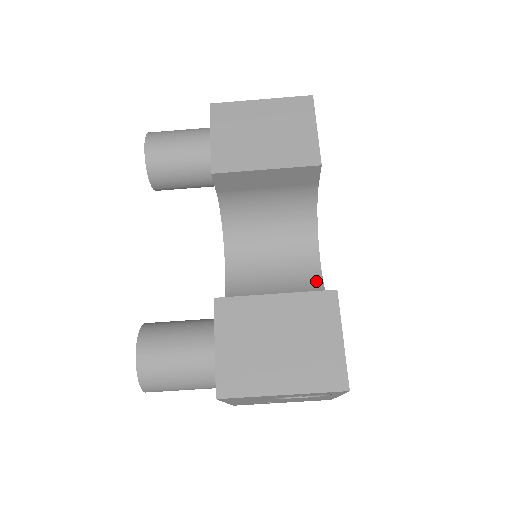
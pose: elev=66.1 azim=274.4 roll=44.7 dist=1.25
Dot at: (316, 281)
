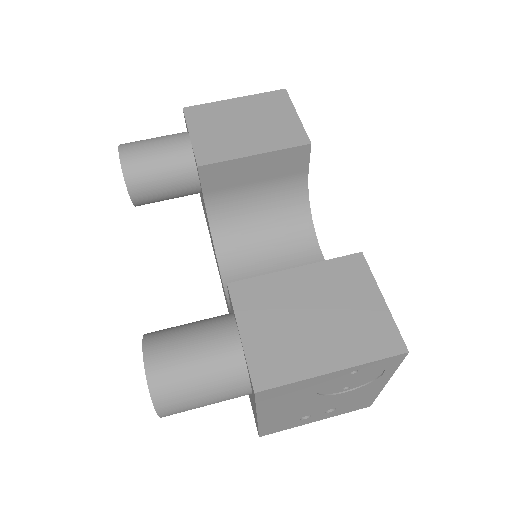
Dot at: occluded
